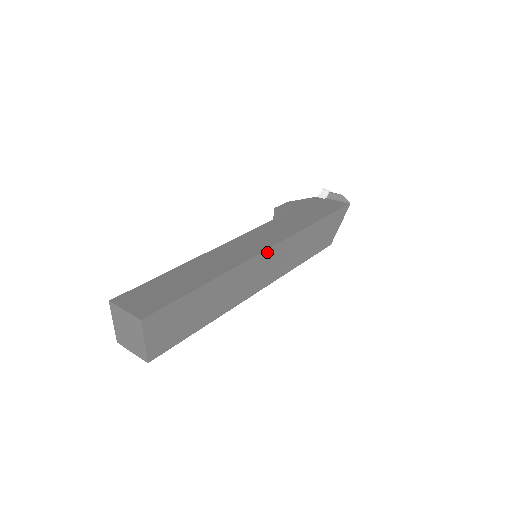
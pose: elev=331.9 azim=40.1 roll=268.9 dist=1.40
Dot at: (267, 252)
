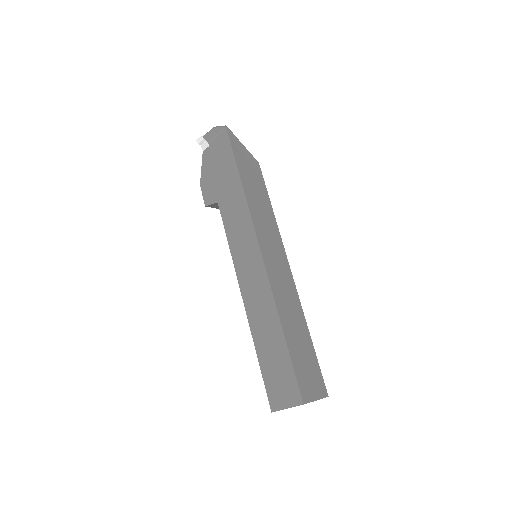
Dot at: (264, 256)
